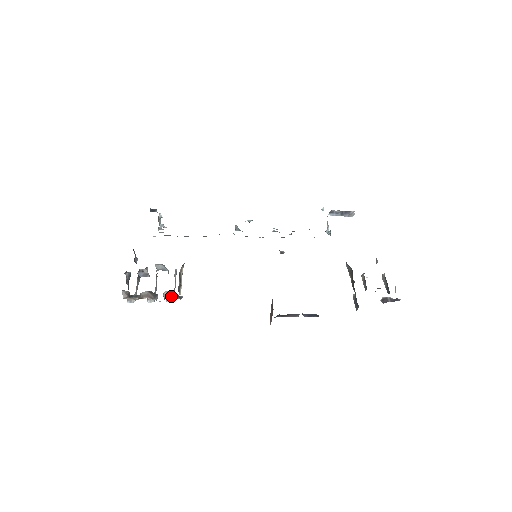
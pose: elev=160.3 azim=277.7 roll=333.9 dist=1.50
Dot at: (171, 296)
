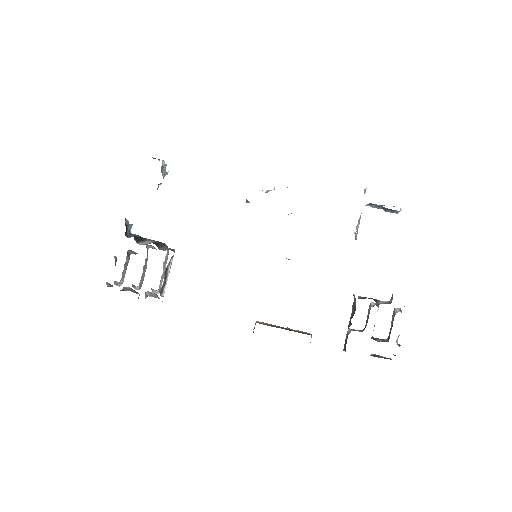
Dot at: (153, 296)
